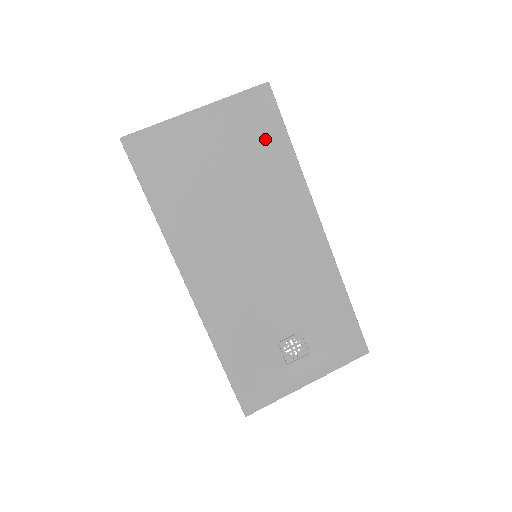
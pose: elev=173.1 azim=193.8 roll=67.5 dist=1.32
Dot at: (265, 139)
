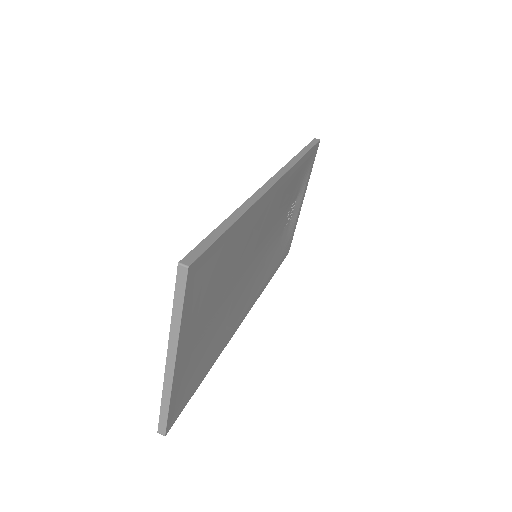
Dot at: (219, 262)
